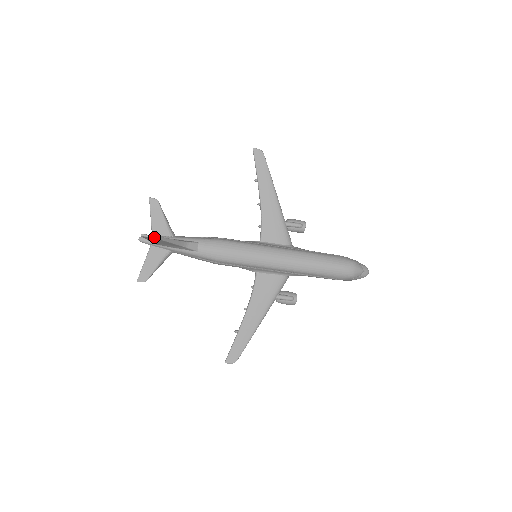
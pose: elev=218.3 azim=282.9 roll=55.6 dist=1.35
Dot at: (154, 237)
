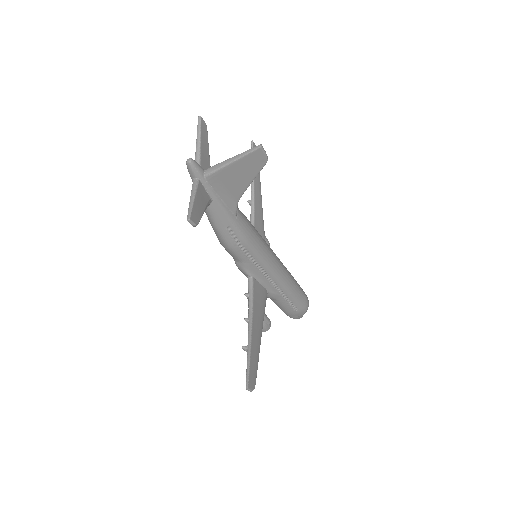
Dot at: (267, 158)
